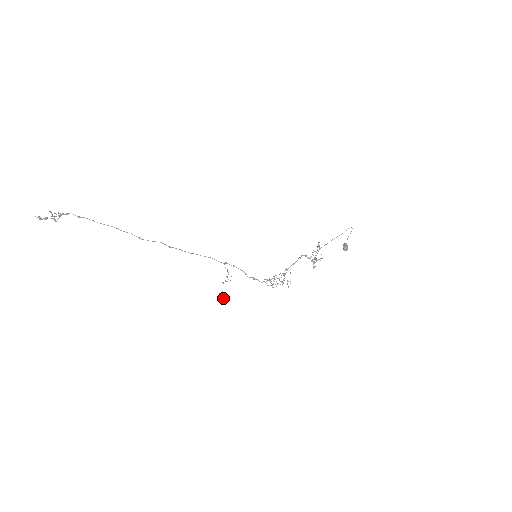
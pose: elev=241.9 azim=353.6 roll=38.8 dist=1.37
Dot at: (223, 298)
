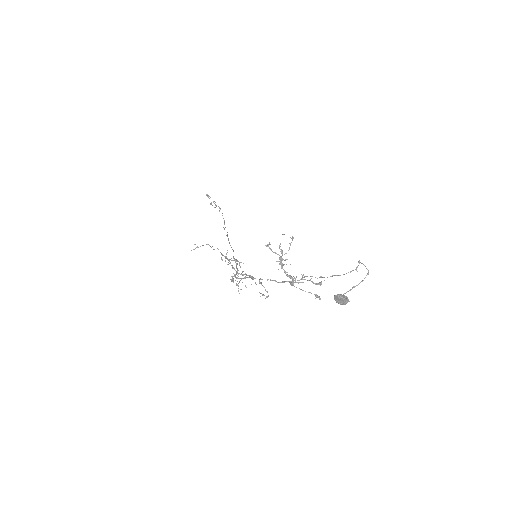
Dot at: occluded
